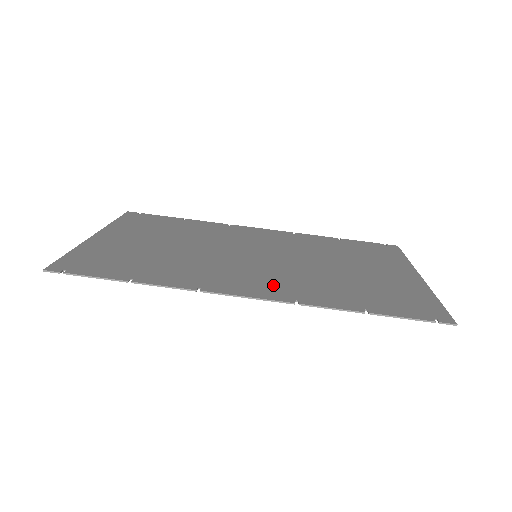
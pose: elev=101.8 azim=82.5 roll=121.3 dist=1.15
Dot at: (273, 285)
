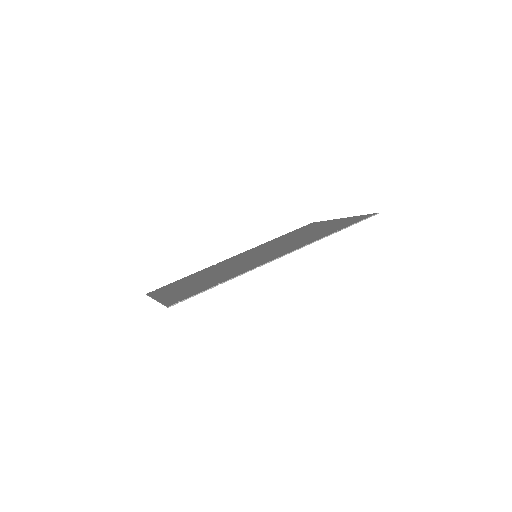
Dot at: (286, 250)
